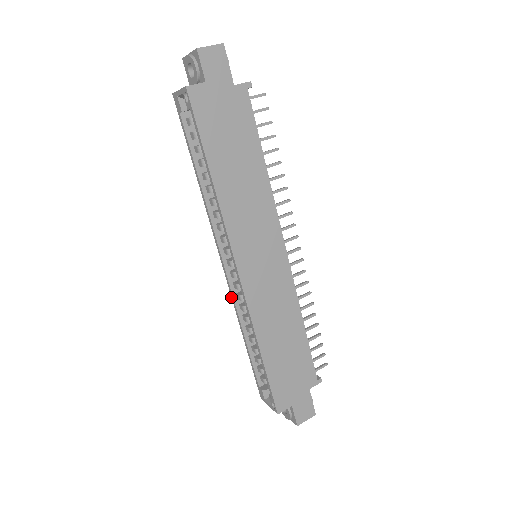
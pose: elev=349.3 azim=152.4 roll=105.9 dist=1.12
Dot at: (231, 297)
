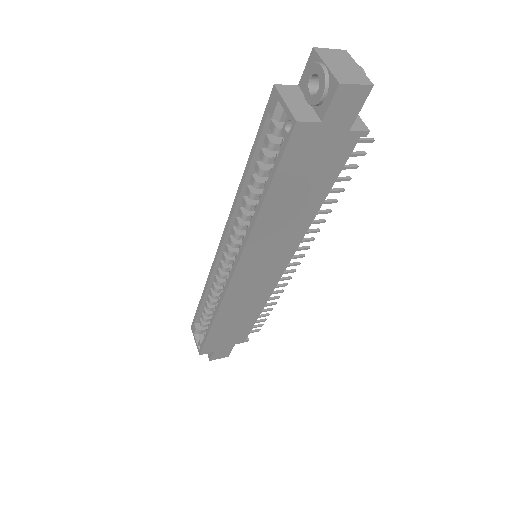
Dot at: (211, 266)
